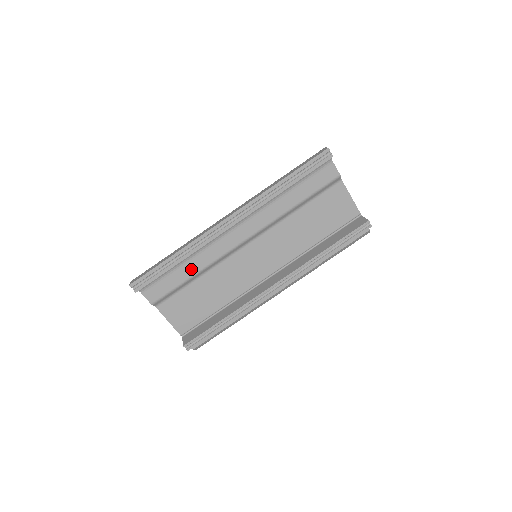
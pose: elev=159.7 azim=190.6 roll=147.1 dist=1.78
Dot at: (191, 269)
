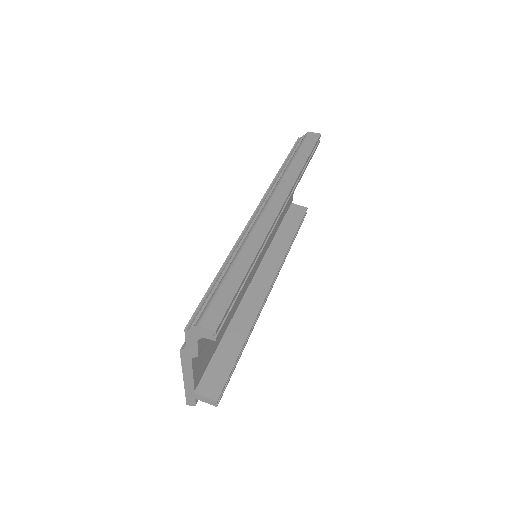
Dot at: occluded
